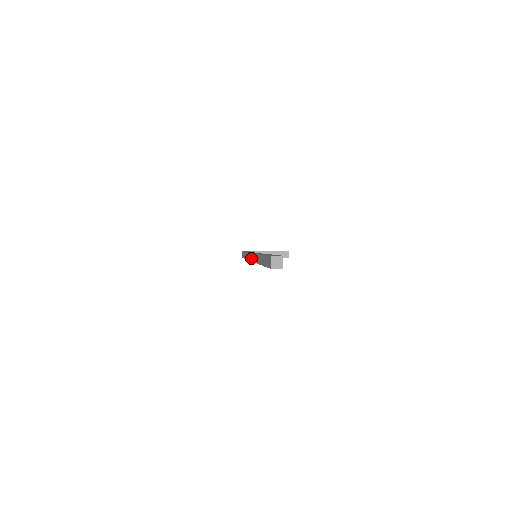
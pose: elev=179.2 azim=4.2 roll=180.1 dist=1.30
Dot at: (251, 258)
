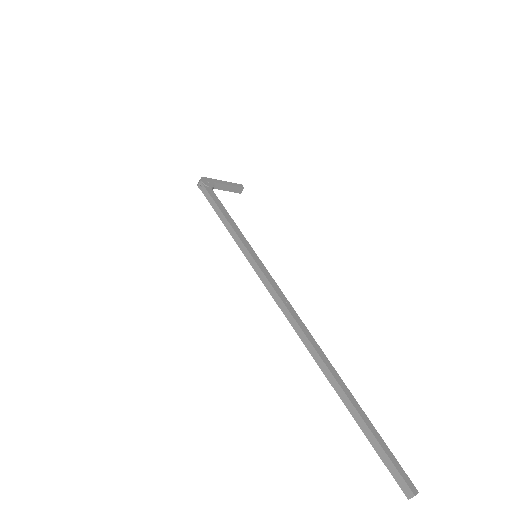
Dot at: (295, 327)
